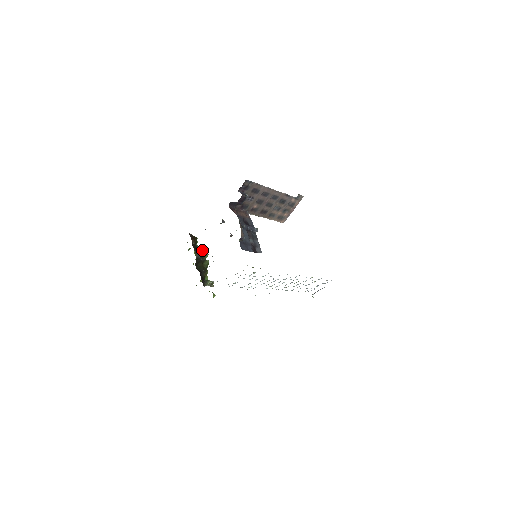
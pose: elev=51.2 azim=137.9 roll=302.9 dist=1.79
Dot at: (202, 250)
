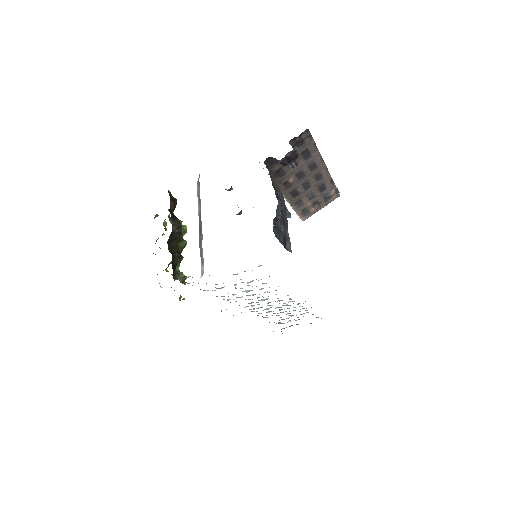
Dot at: (181, 222)
